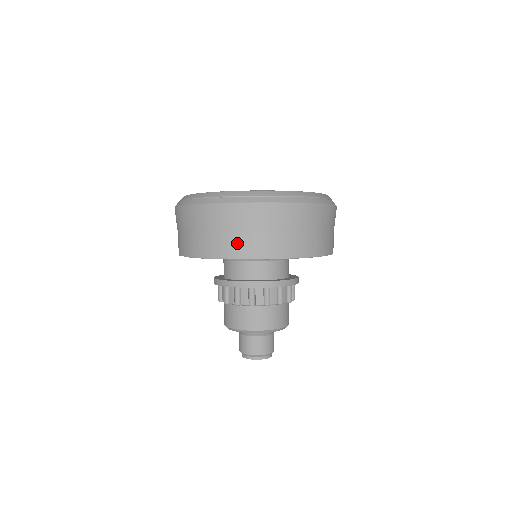
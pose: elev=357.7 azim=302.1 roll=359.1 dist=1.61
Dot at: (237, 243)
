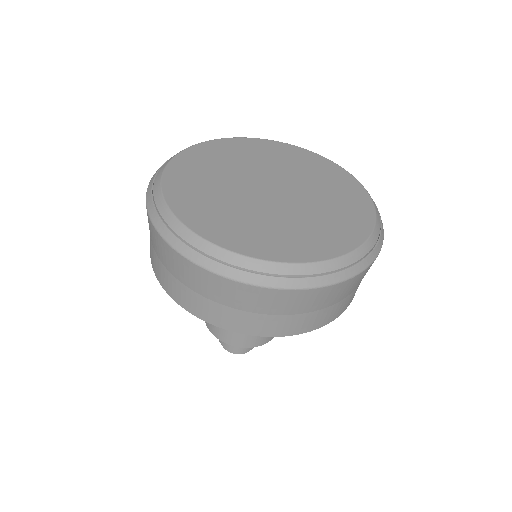
Dot at: (235, 318)
